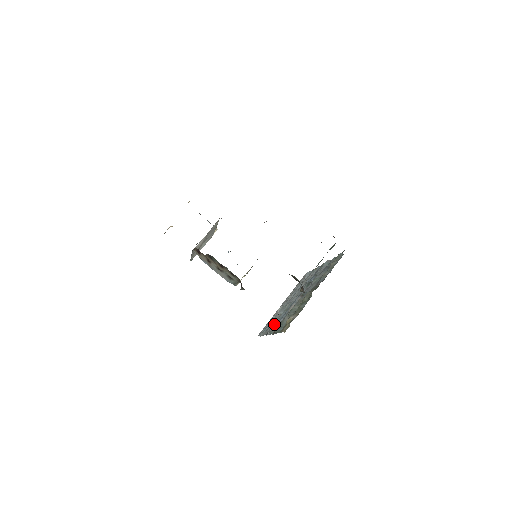
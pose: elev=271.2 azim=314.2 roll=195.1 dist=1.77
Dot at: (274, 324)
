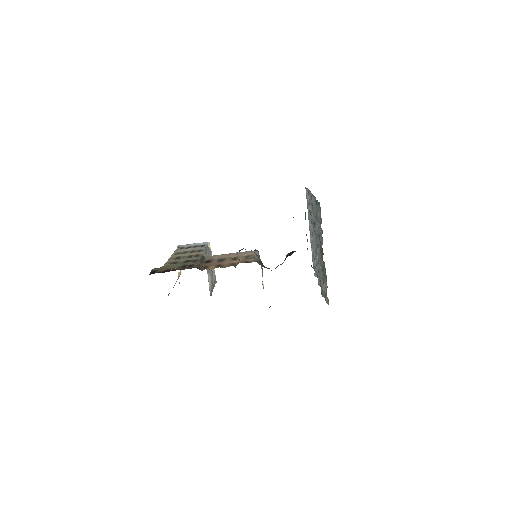
Dot at: (317, 270)
